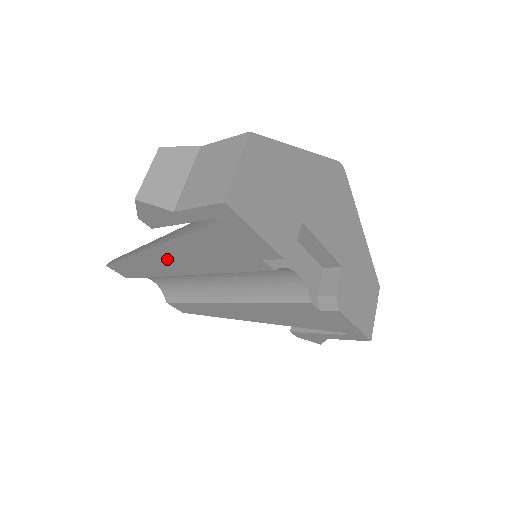
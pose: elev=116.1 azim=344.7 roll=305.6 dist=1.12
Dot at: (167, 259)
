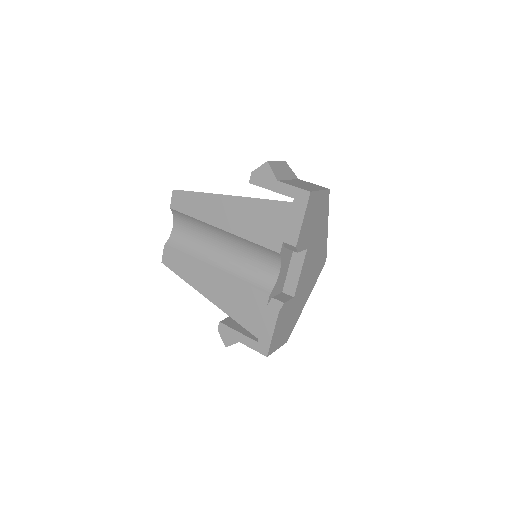
Dot at: (225, 209)
